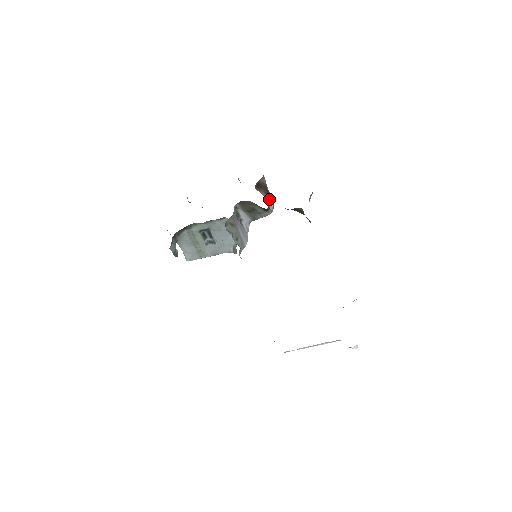
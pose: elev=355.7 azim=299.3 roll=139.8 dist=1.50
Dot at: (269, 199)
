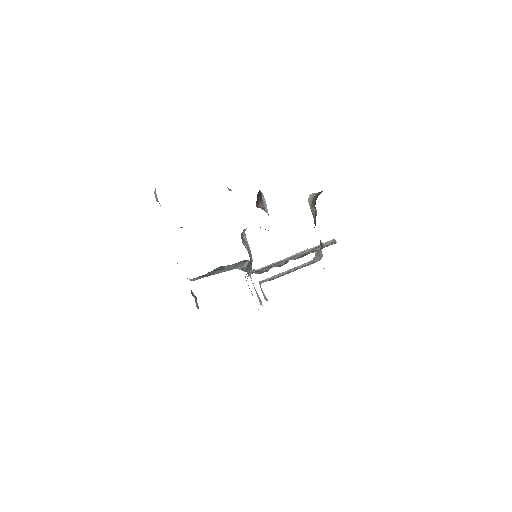
Dot at: (263, 202)
